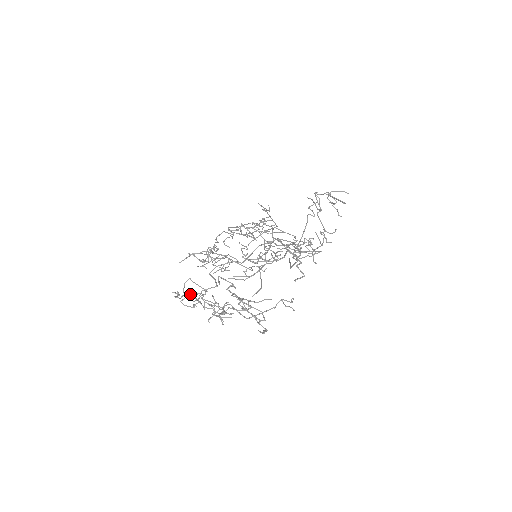
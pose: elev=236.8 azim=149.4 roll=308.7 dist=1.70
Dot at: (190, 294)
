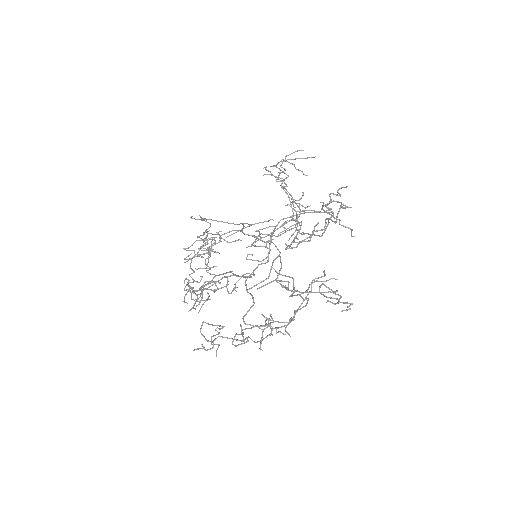
Dot at: occluded
